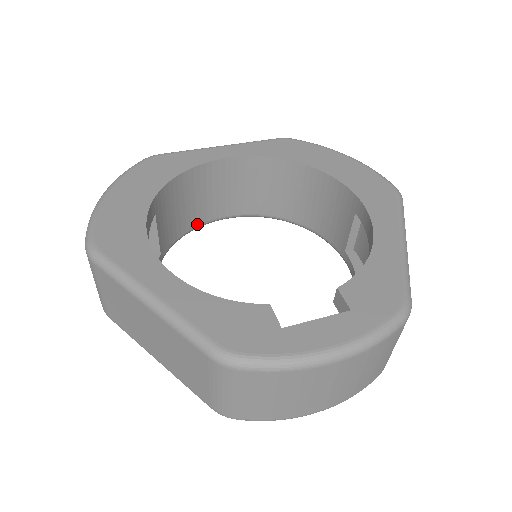
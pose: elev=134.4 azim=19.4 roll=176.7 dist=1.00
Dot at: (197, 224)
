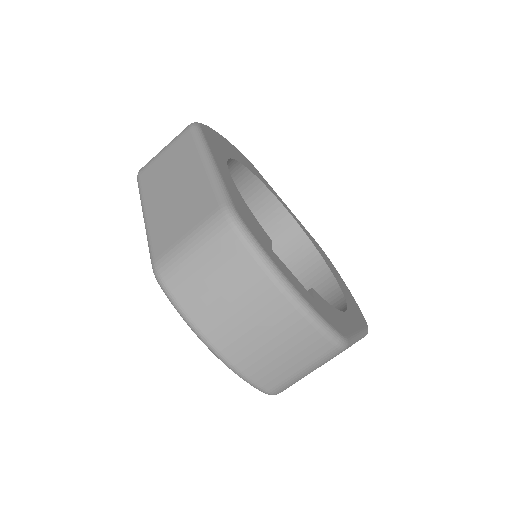
Dot at: occluded
